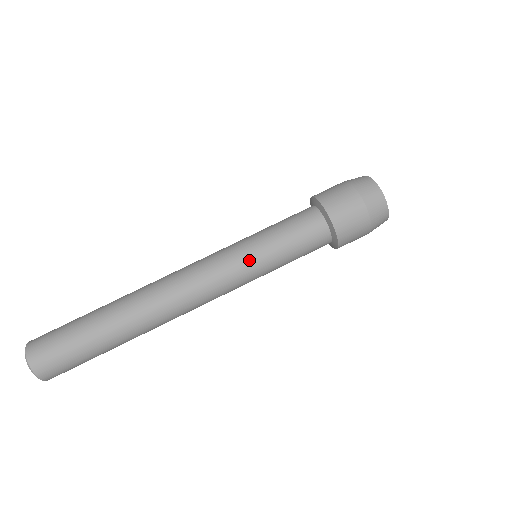
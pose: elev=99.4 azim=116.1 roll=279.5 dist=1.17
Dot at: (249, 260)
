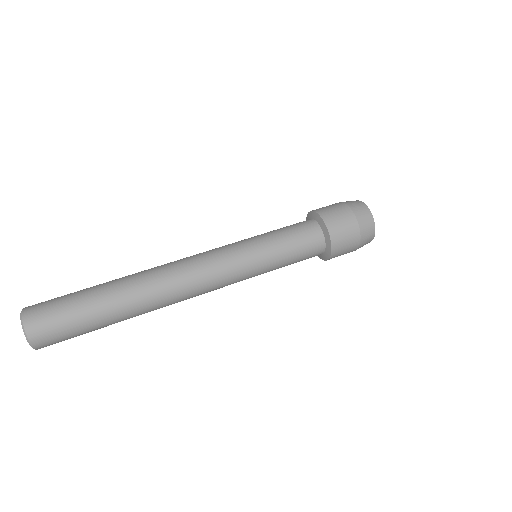
Dot at: (243, 240)
